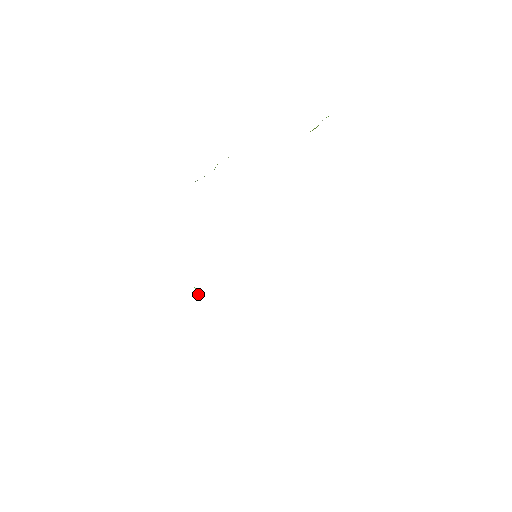
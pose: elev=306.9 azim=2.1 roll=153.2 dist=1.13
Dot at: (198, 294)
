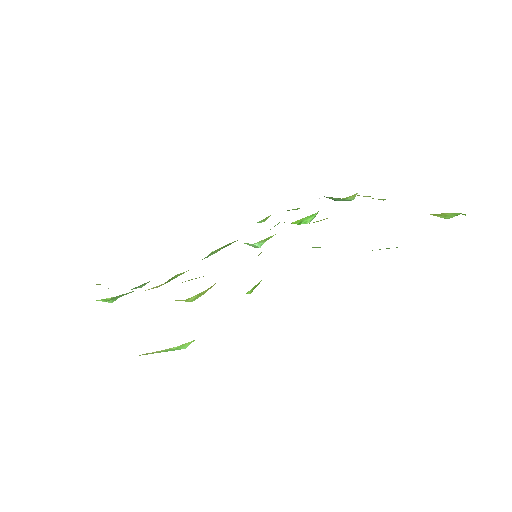
Dot at: (210, 253)
